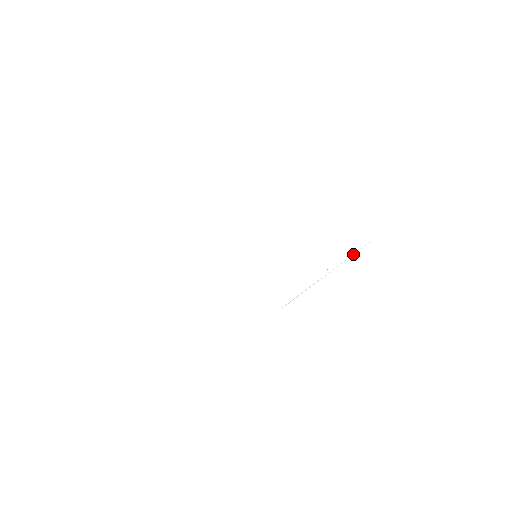
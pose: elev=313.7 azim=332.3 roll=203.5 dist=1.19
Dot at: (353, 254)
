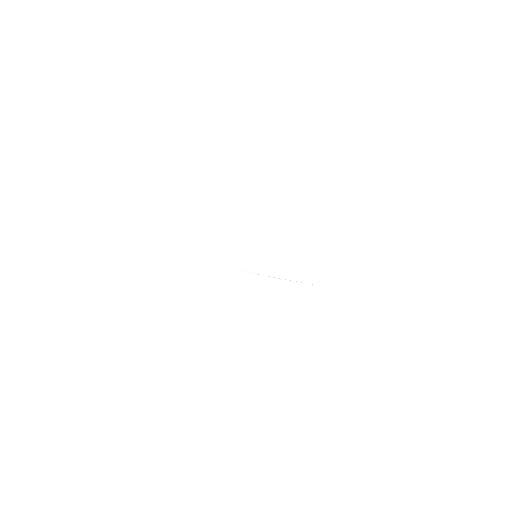
Dot at: occluded
